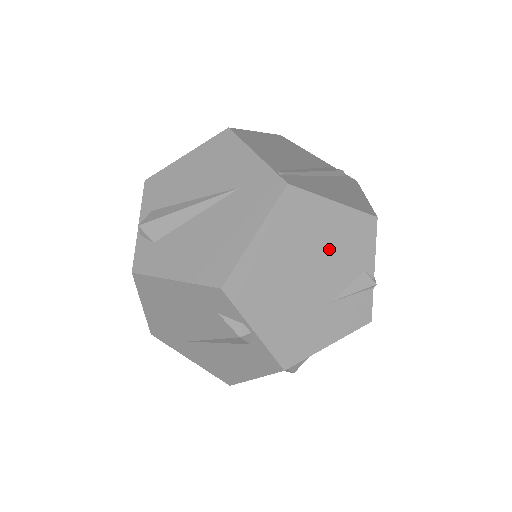
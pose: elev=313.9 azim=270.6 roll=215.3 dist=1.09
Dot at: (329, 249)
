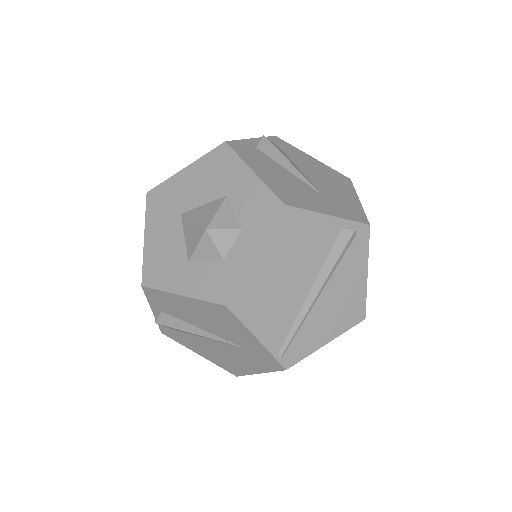
Dot at: occluded
